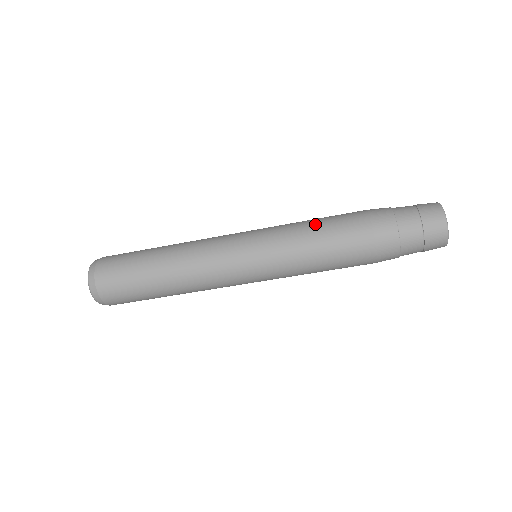
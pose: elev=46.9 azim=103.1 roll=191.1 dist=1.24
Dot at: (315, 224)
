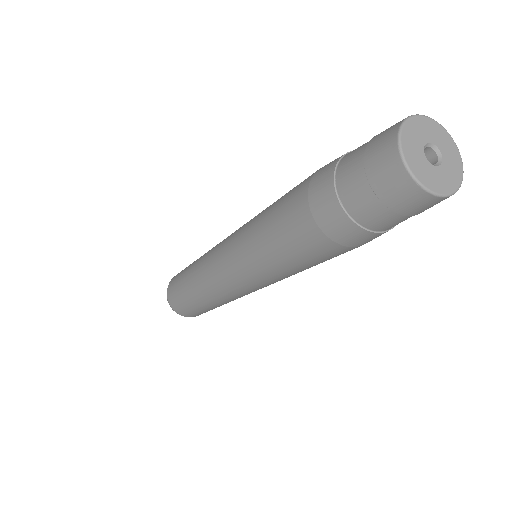
Dot at: occluded
